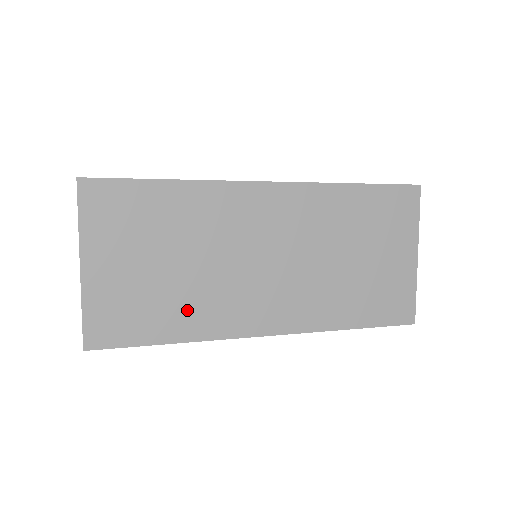
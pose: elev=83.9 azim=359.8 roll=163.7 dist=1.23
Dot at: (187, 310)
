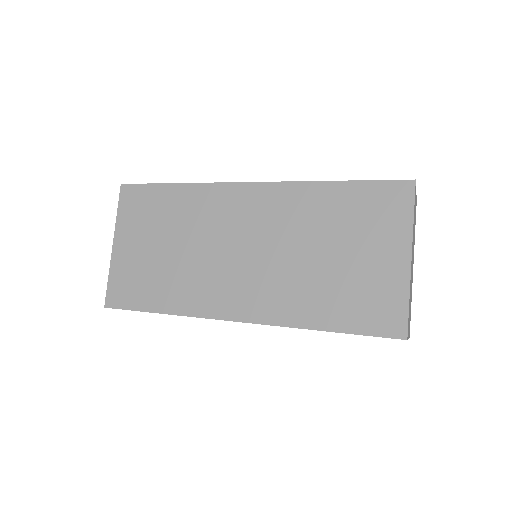
Dot at: (174, 287)
